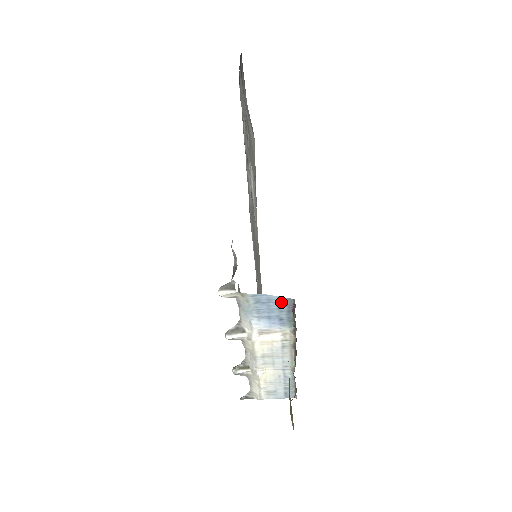
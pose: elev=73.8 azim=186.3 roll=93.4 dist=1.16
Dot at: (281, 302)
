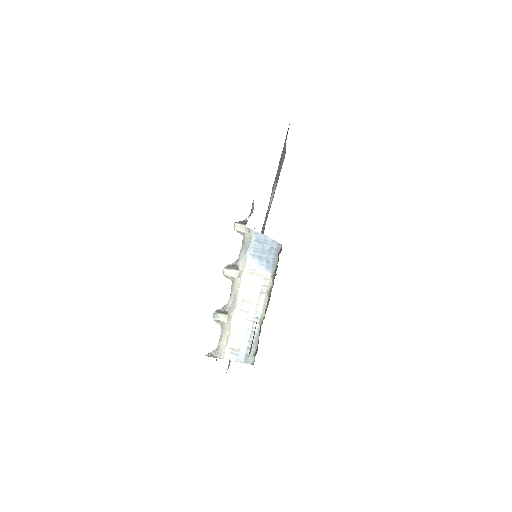
Dot at: (273, 245)
